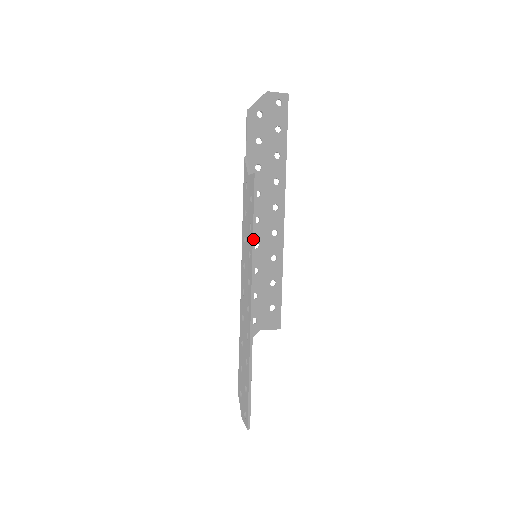
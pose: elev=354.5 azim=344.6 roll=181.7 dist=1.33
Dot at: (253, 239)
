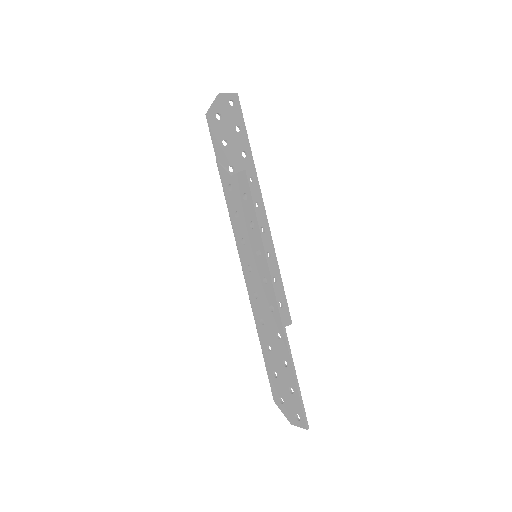
Dot at: (261, 235)
